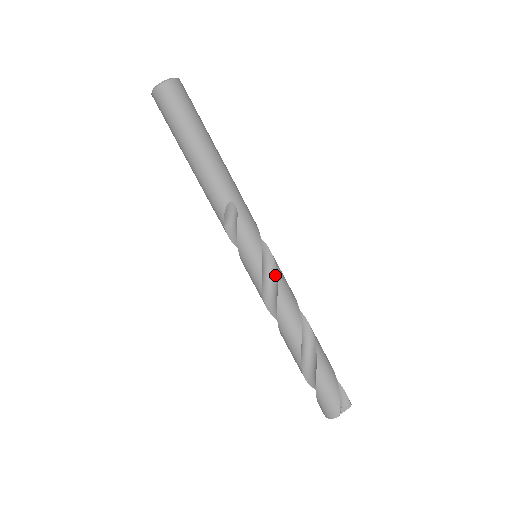
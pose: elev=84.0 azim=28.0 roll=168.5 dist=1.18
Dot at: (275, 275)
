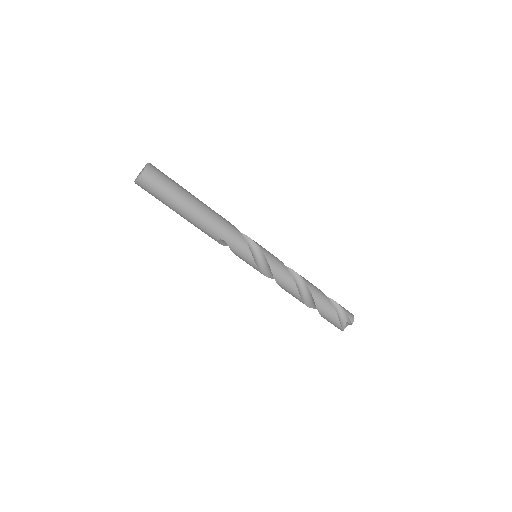
Dot at: (270, 270)
